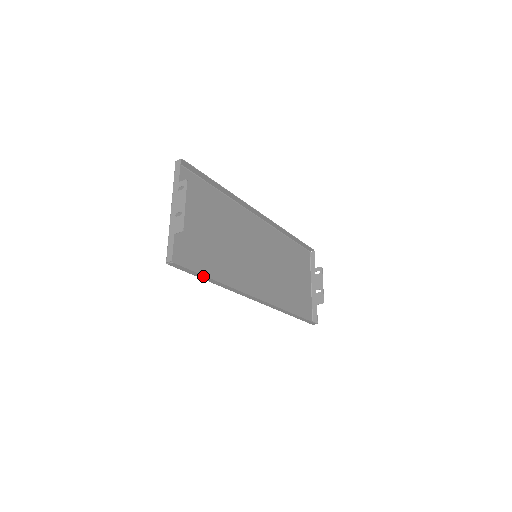
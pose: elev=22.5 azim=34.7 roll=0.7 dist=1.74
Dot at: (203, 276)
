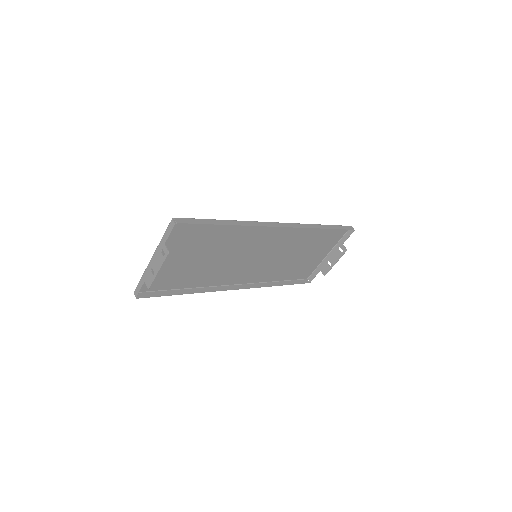
Dot at: (171, 294)
